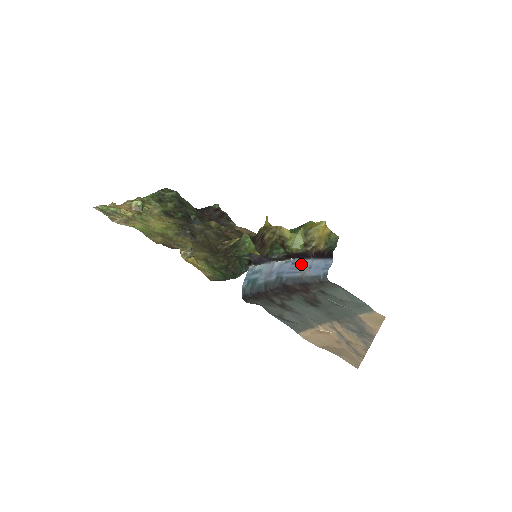
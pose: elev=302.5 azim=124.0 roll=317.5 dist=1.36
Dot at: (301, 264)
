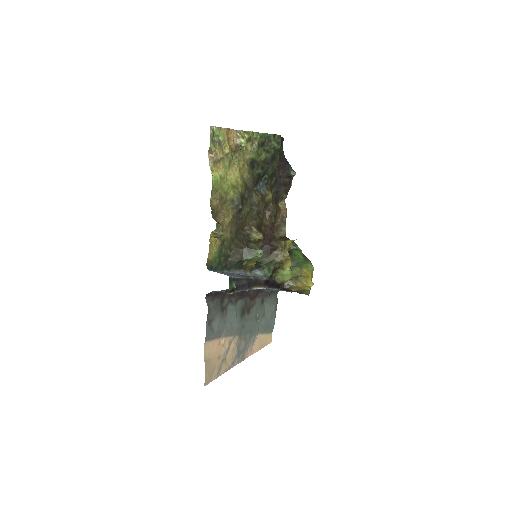
Dot at: occluded
